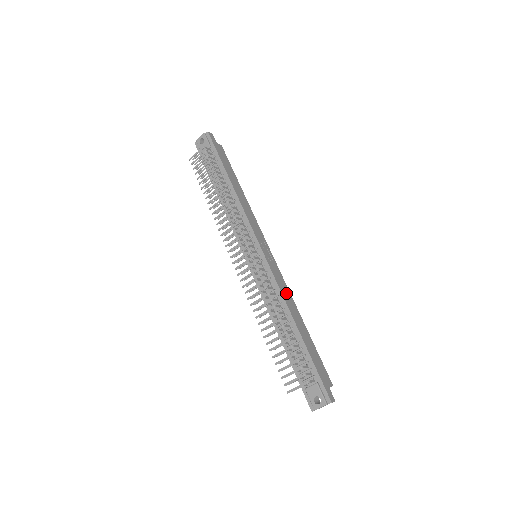
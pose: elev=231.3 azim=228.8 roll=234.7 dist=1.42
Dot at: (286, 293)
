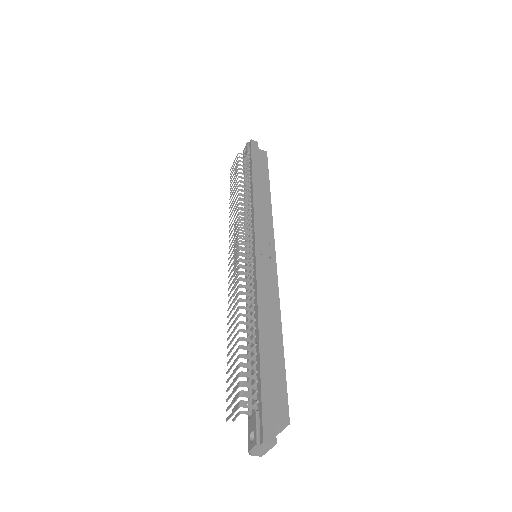
Dot at: (269, 295)
